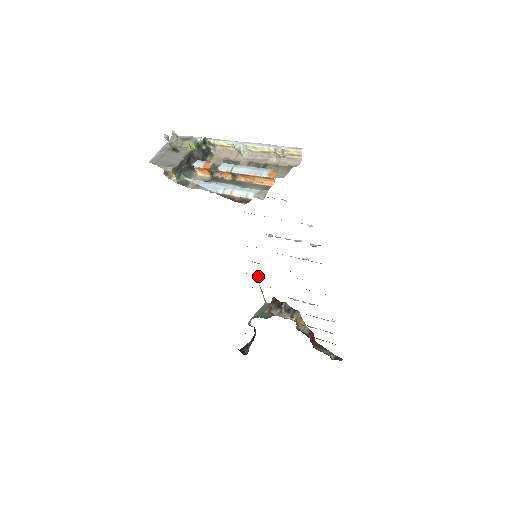
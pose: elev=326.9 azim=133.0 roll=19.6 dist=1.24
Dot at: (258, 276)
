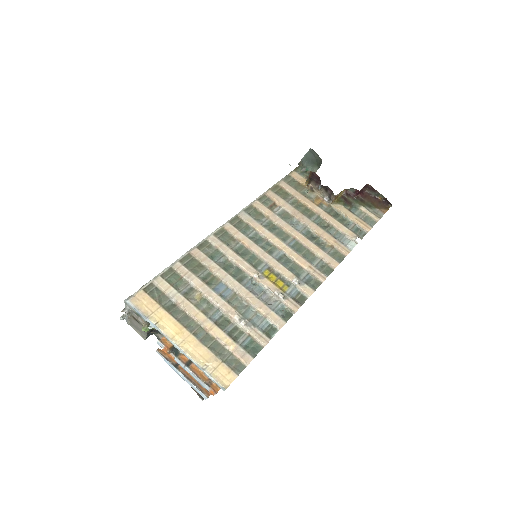
Dot at: (273, 224)
